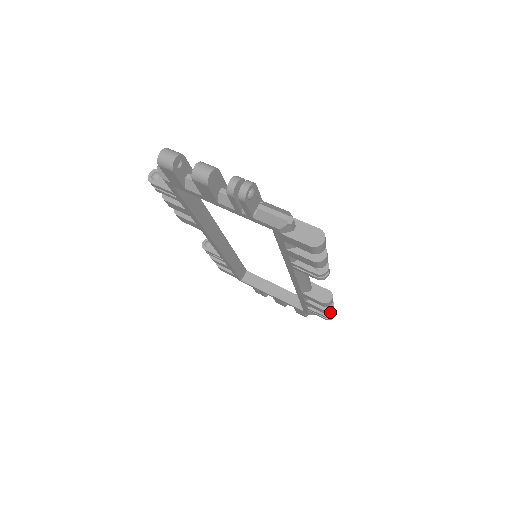
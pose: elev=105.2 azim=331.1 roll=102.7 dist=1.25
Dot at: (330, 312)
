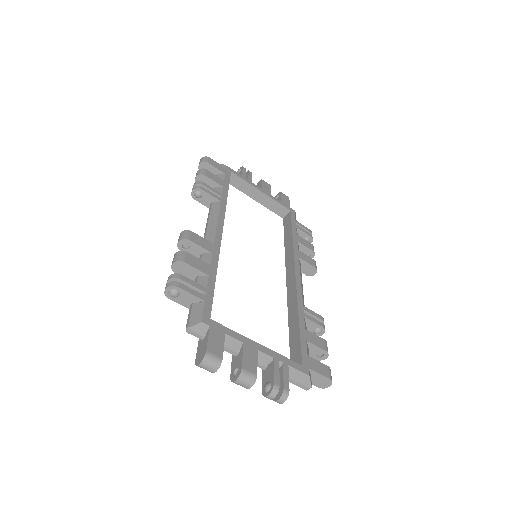
Dot at: occluded
